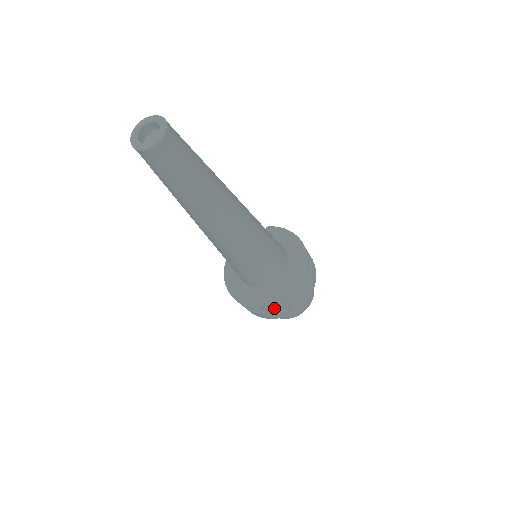
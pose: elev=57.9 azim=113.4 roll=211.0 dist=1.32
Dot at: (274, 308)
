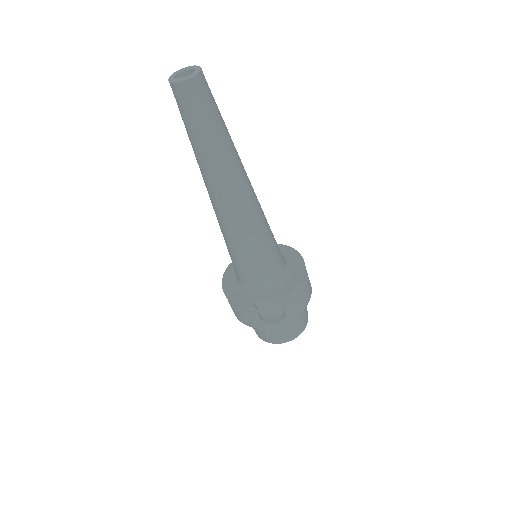
Dot at: (267, 315)
